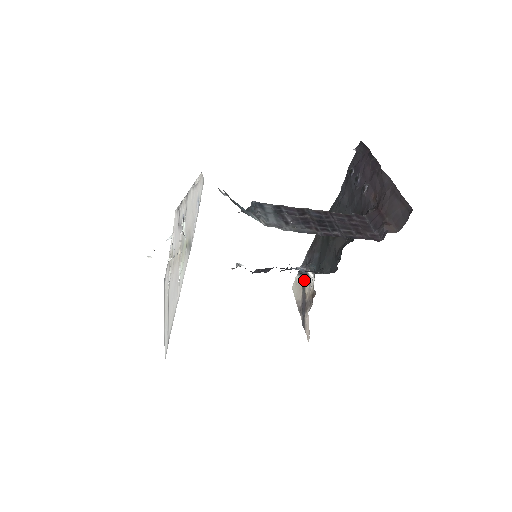
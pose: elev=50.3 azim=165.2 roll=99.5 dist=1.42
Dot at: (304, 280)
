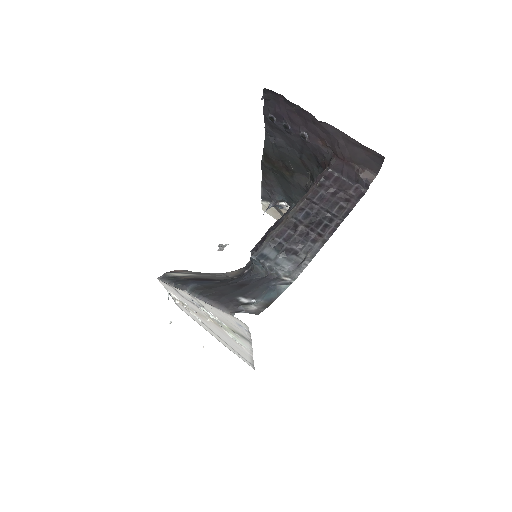
Dot at: (275, 206)
